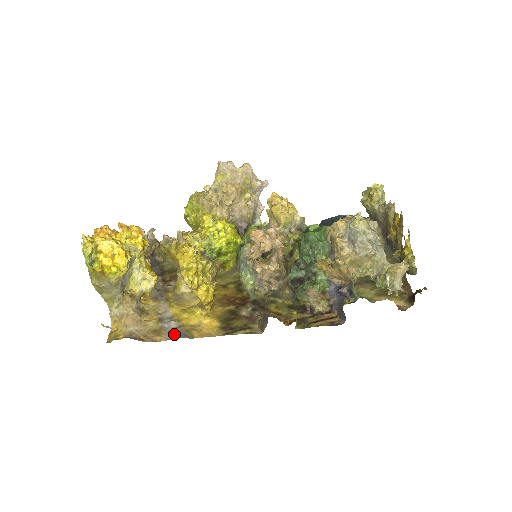
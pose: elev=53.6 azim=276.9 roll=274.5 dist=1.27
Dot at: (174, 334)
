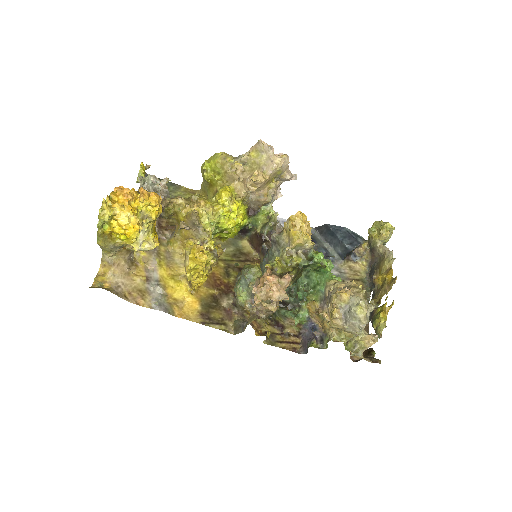
Dot at: (157, 305)
